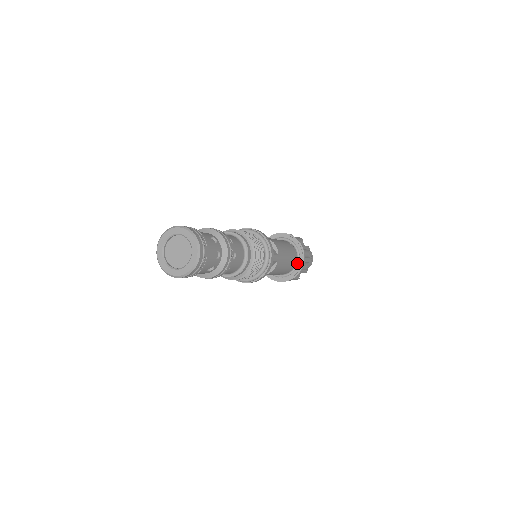
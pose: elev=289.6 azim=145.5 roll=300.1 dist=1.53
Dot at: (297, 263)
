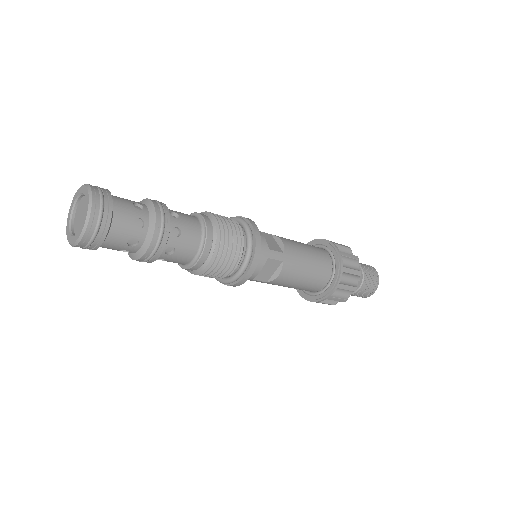
Dot at: (332, 274)
